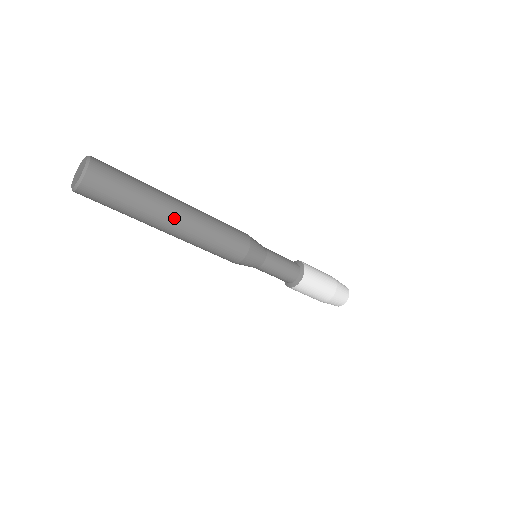
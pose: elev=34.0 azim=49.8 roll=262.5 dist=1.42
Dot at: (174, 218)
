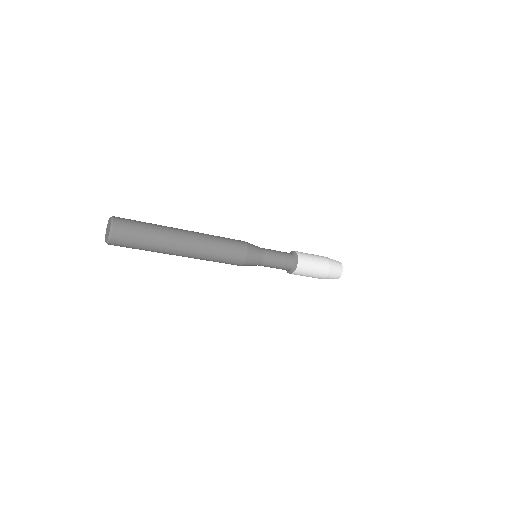
Dot at: (183, 246)
